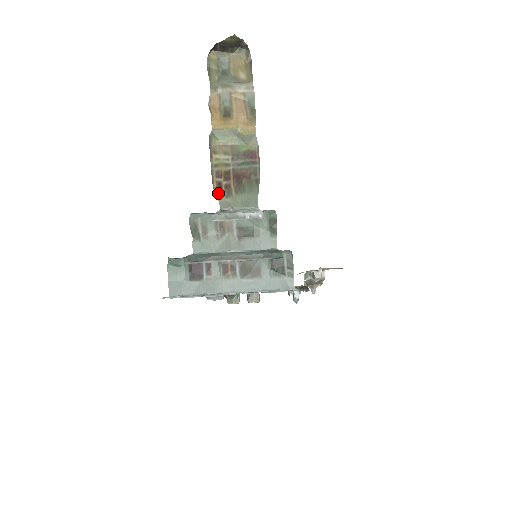
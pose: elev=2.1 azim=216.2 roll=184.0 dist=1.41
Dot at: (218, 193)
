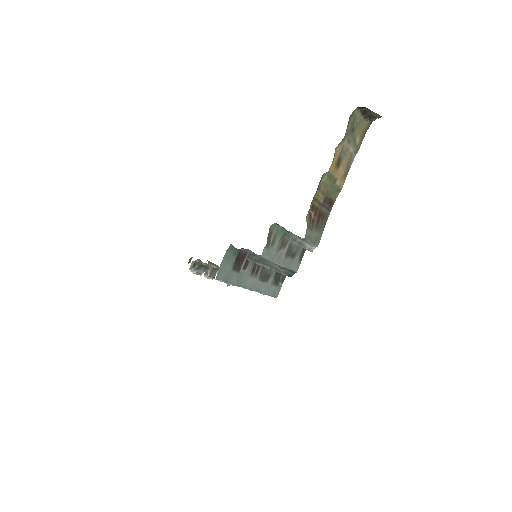
Dot at: (308, 224)
